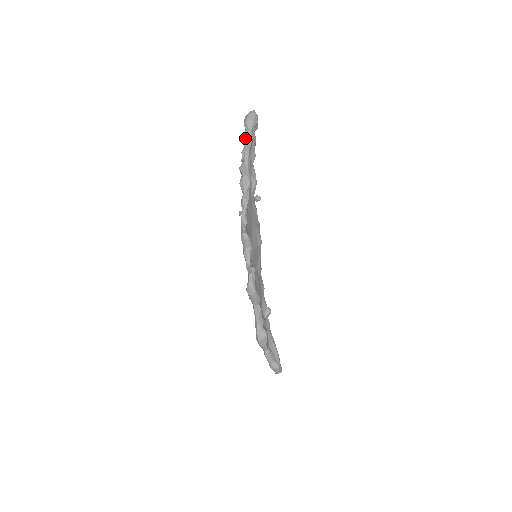
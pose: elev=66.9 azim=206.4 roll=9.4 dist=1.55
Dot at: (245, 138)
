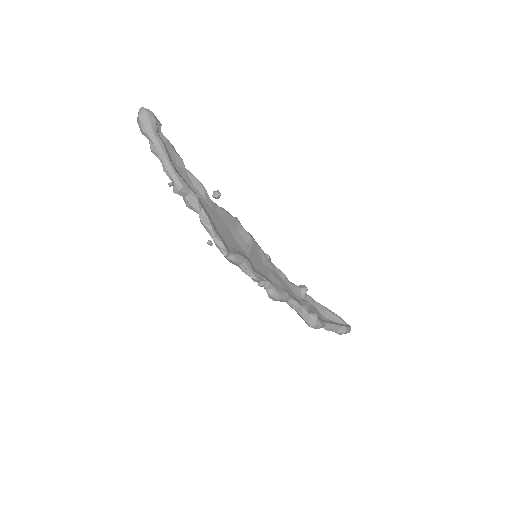
Dot at: (155, 152)
